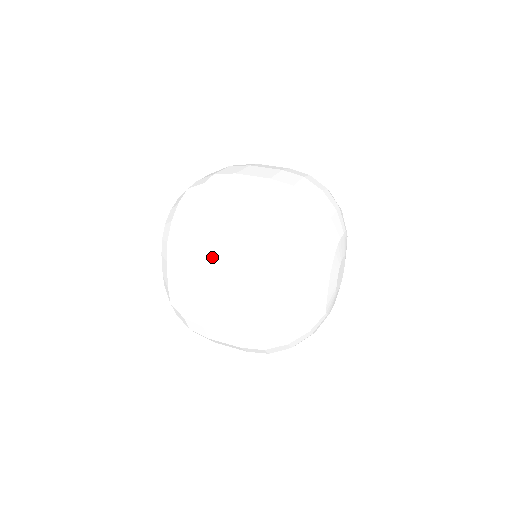
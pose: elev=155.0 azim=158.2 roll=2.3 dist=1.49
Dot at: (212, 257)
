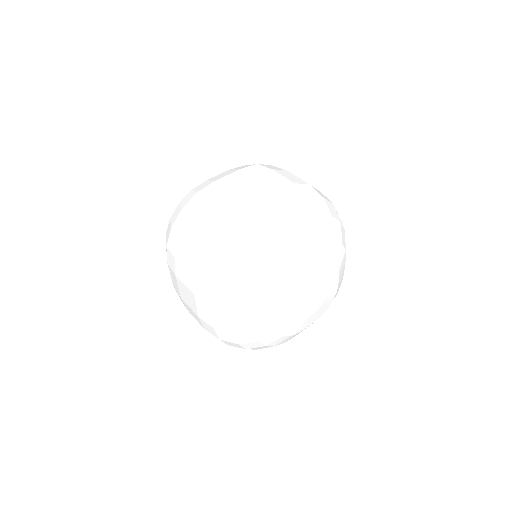
Dot at: (180, 267)
